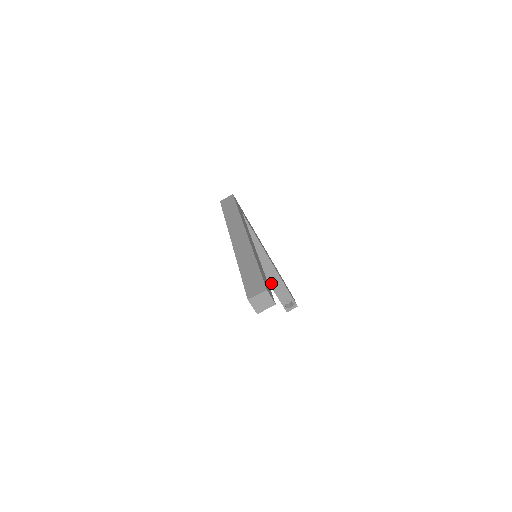
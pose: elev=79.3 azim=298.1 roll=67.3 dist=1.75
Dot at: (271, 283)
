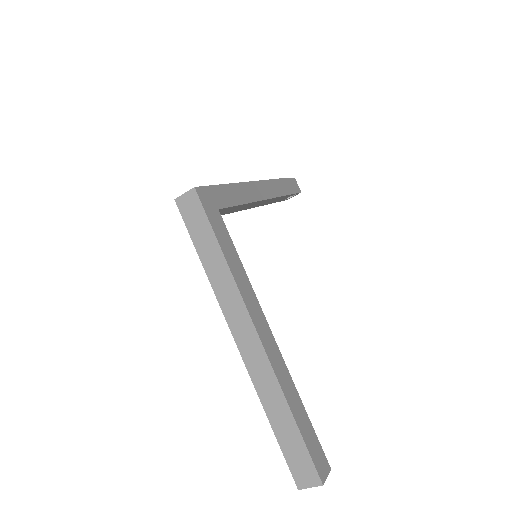
Dot at: (267, 203)
